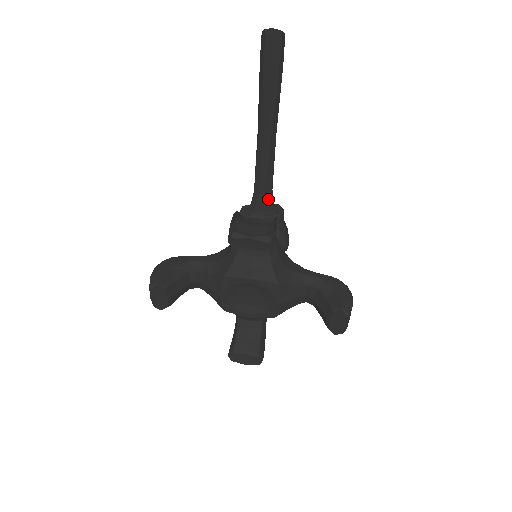
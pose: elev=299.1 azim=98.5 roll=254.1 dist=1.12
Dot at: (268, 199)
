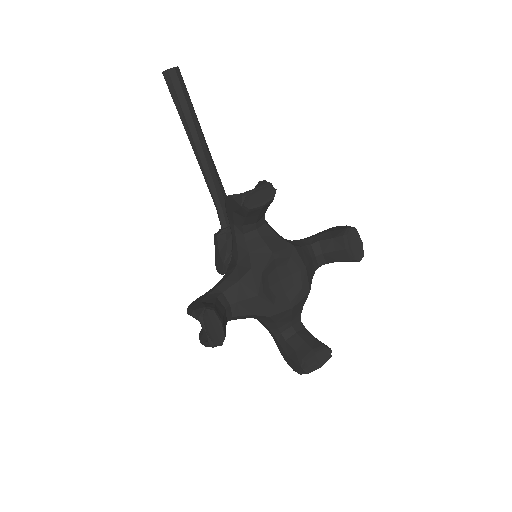
Dot at: occluded
